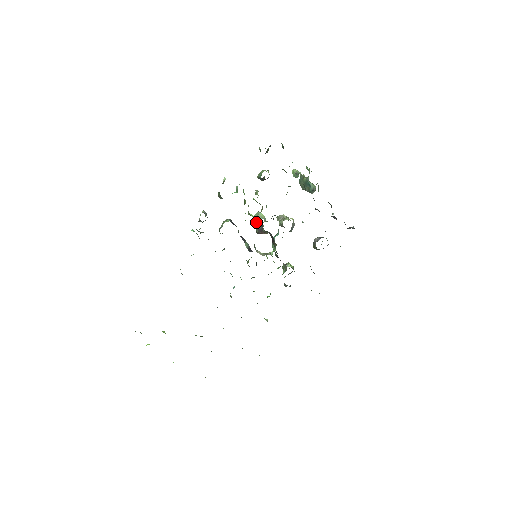
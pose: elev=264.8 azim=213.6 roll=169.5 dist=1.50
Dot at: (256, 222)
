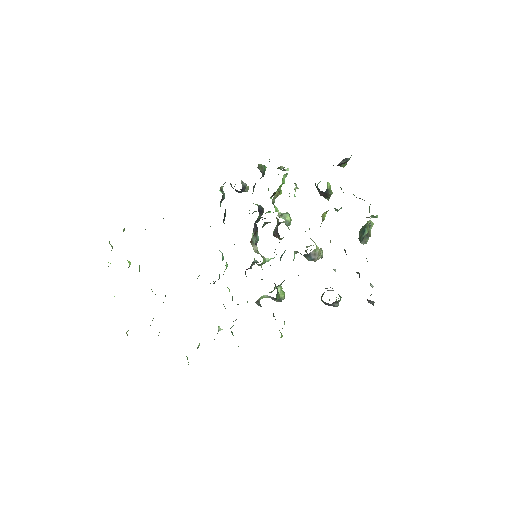
Dot at: occluded
